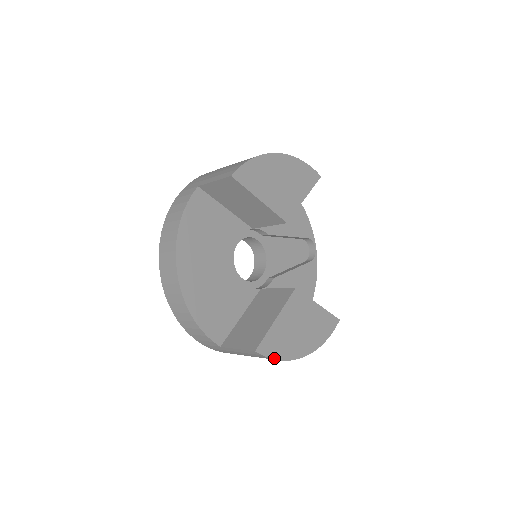
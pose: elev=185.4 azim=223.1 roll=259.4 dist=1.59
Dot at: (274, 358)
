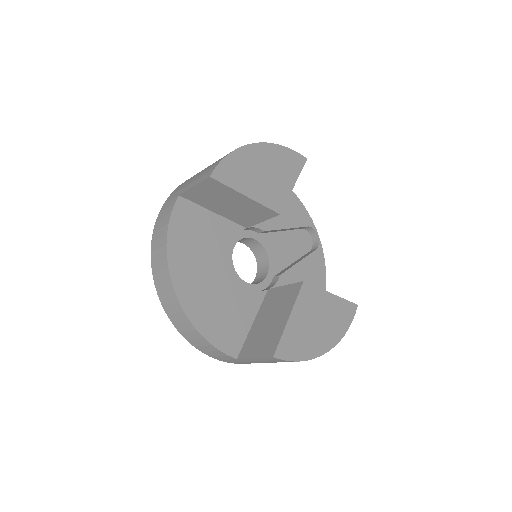
Dot at: (295, 360)
